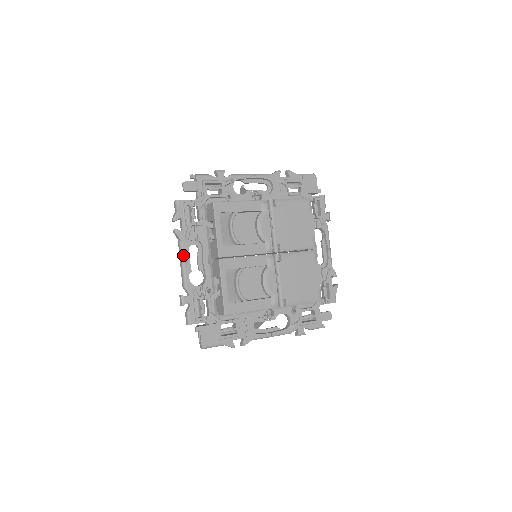
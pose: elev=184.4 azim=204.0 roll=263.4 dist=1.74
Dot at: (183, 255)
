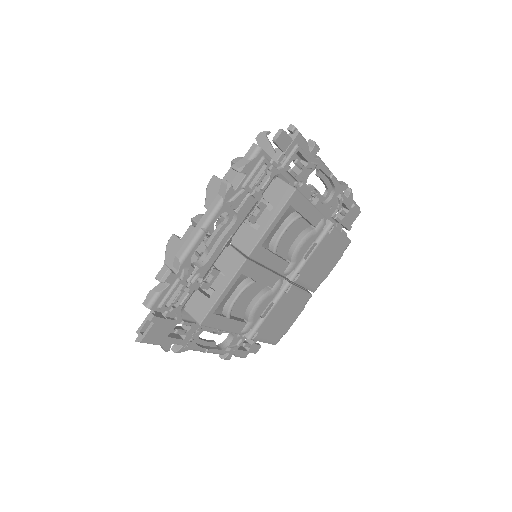
Dot at: (211, 221)
